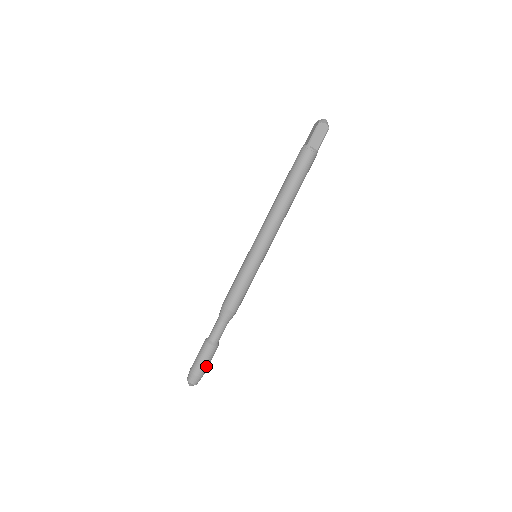
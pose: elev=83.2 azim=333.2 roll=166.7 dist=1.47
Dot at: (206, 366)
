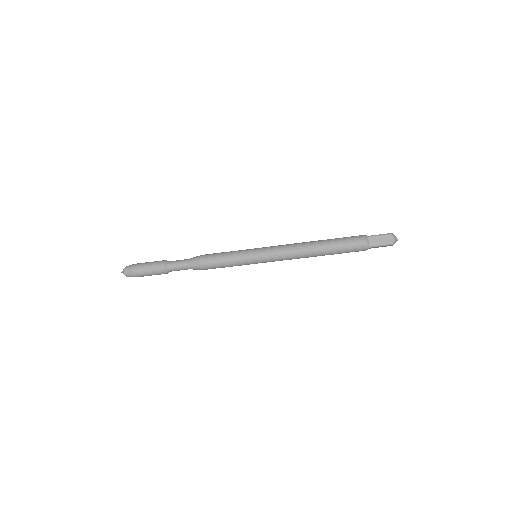
Dot at: occluded
